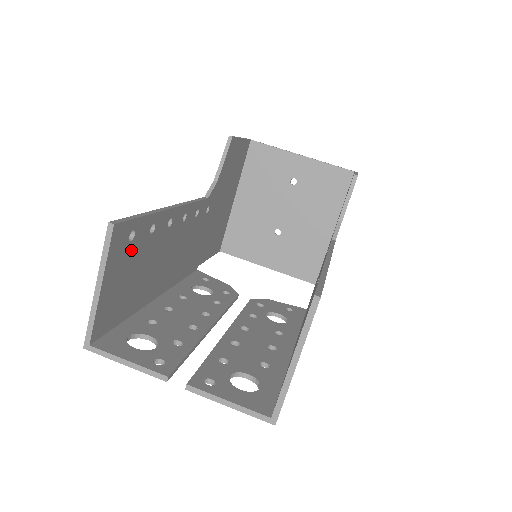
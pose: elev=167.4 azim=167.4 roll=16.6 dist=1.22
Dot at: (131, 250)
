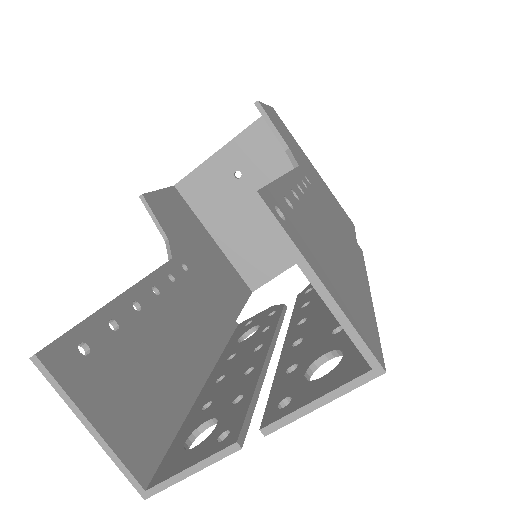
Dot at: (101, 362)
